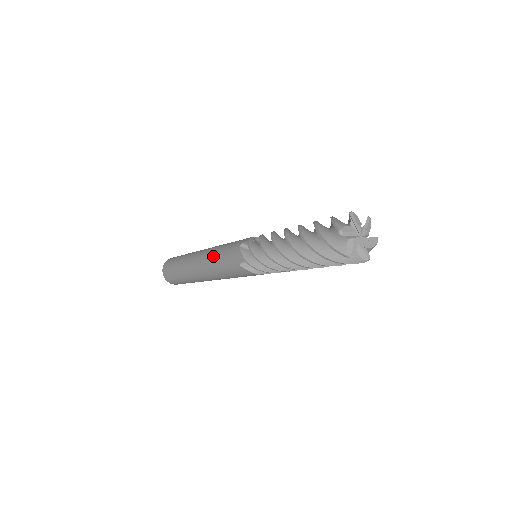
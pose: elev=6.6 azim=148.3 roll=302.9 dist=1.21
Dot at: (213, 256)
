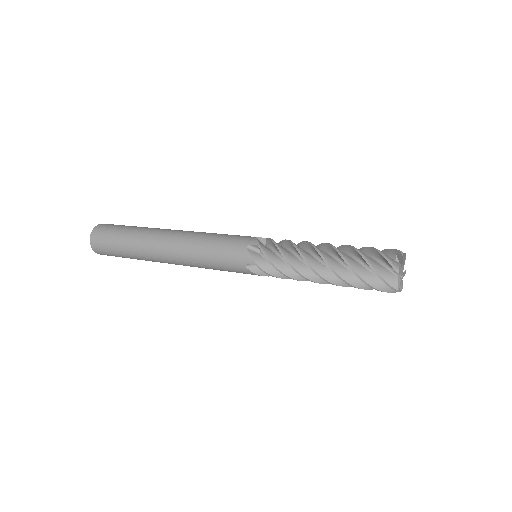
Dot at: (201, 265)
